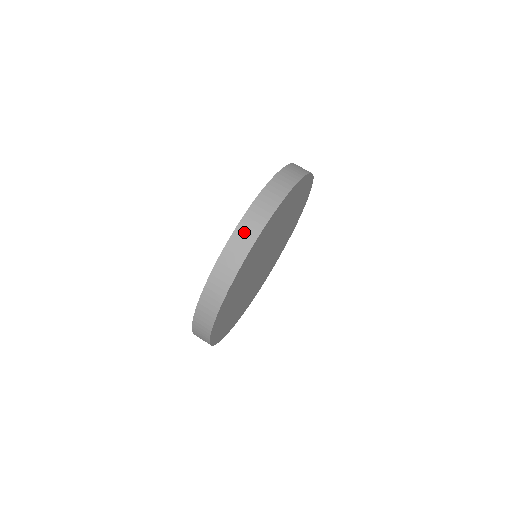
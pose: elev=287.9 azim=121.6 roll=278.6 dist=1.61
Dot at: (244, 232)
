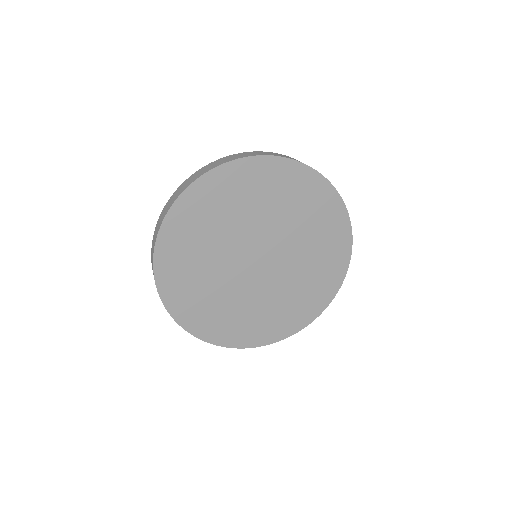
Dot at: occluded
